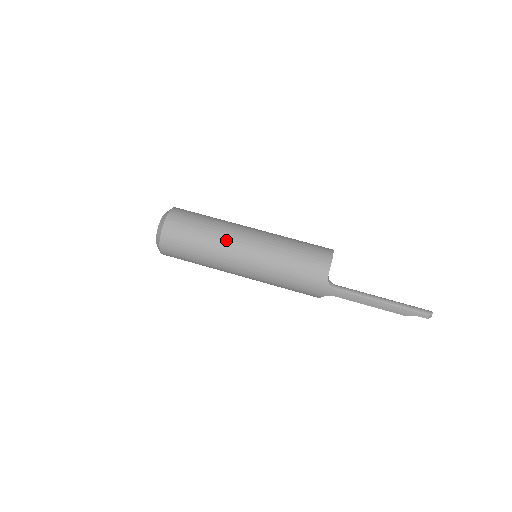
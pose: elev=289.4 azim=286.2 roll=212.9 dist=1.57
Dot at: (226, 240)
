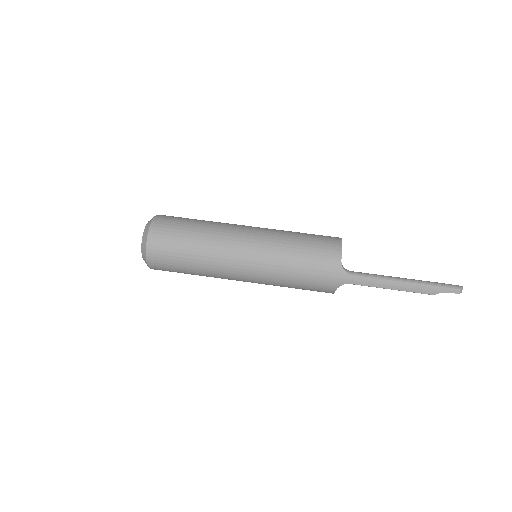
Dot at: (222, 236)
